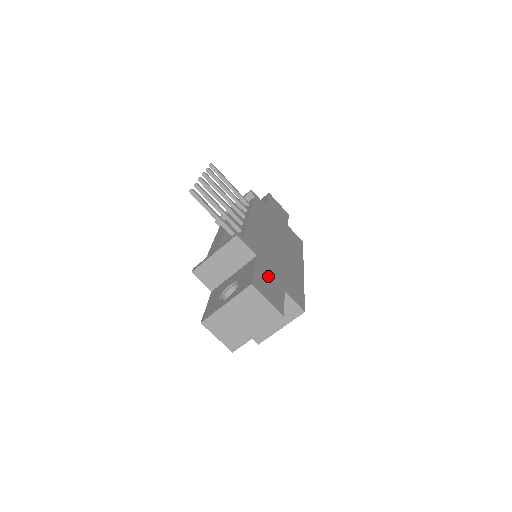
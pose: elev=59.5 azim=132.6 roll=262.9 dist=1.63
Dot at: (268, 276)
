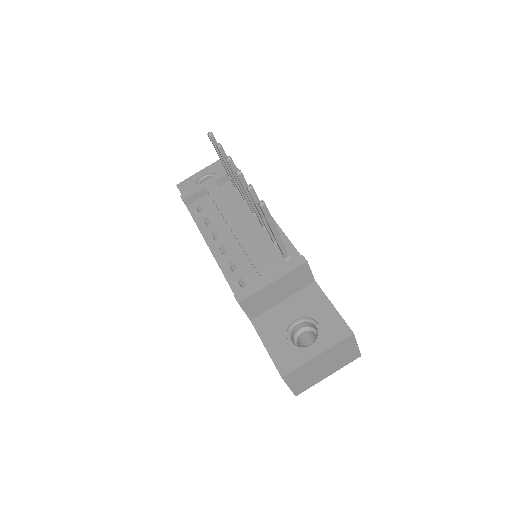
Dot at: occluded
